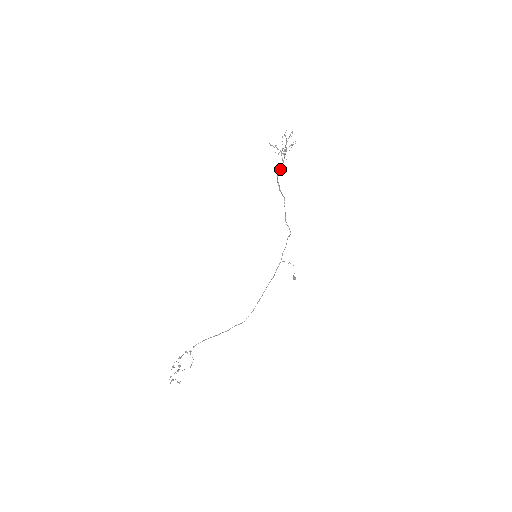
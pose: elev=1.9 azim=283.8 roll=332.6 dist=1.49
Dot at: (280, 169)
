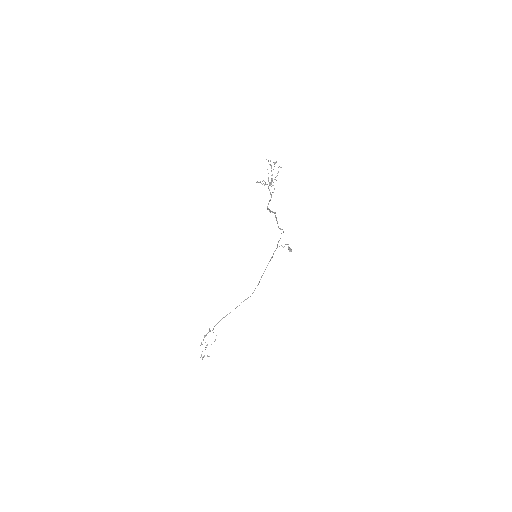
Dot at: (269, 201)
